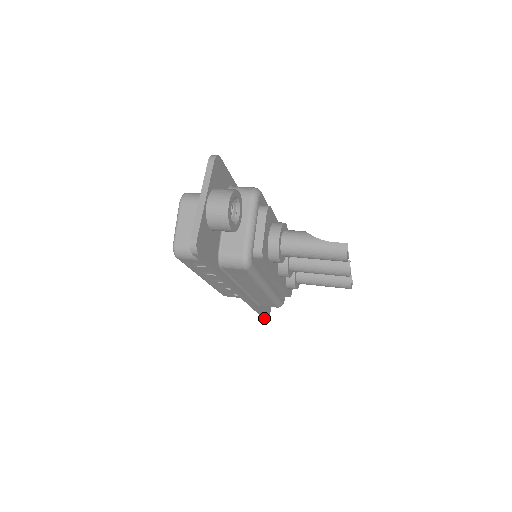
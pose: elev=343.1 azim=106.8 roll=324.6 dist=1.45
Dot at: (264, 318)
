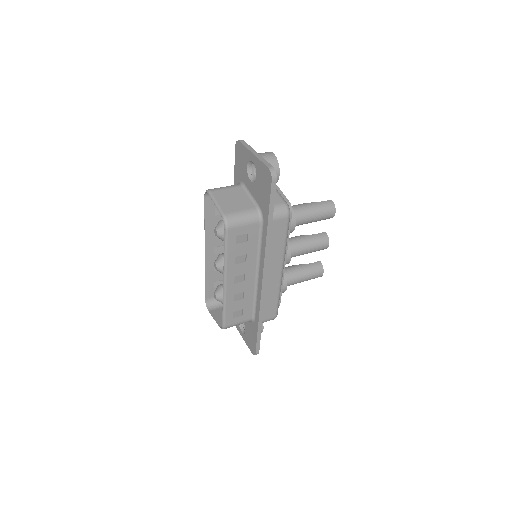
Dot at: (256, 352)
